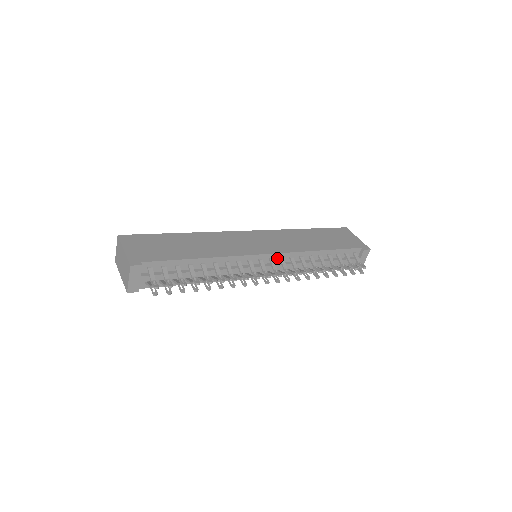
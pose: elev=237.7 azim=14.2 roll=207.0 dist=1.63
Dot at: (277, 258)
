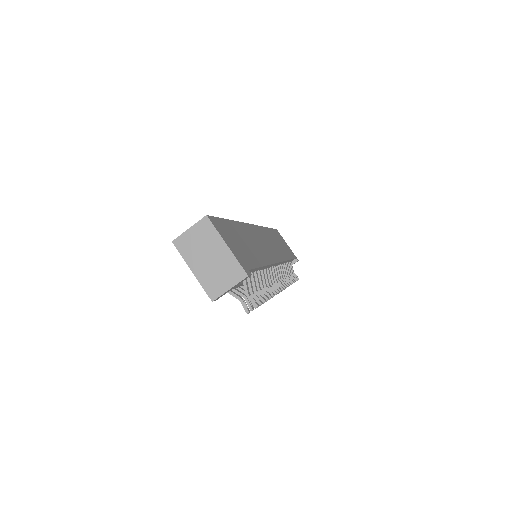
Dot at: (276, 265)
